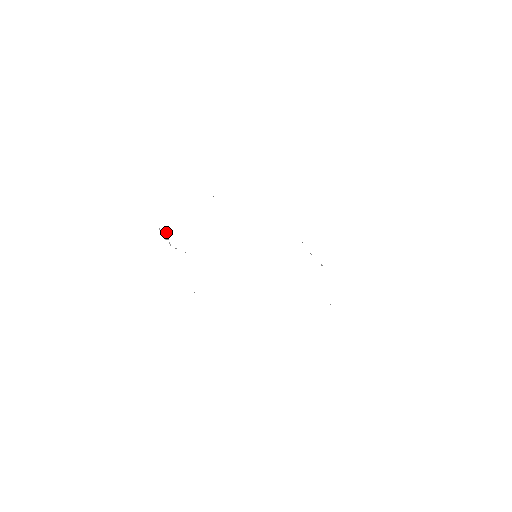
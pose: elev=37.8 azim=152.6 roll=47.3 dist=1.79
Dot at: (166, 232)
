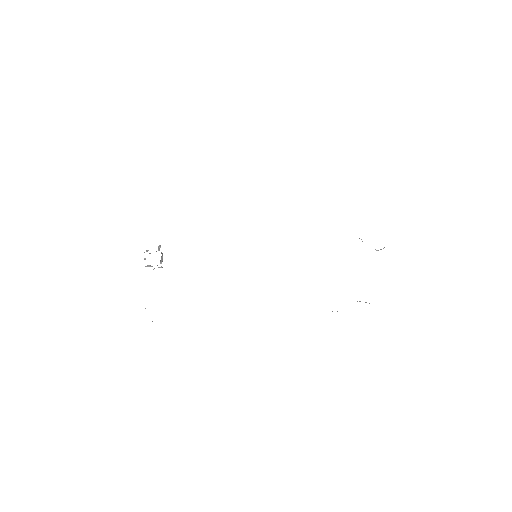
Dot at: occluded
